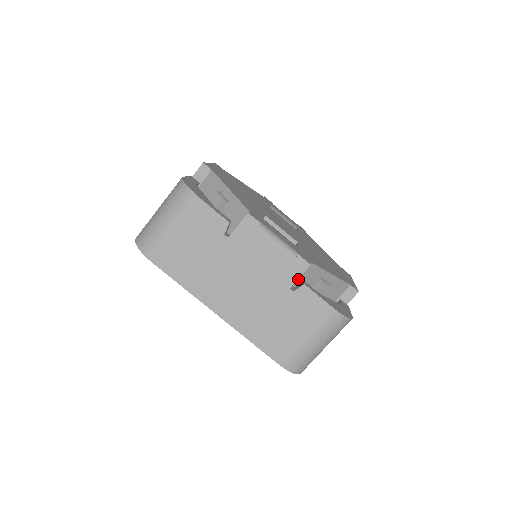
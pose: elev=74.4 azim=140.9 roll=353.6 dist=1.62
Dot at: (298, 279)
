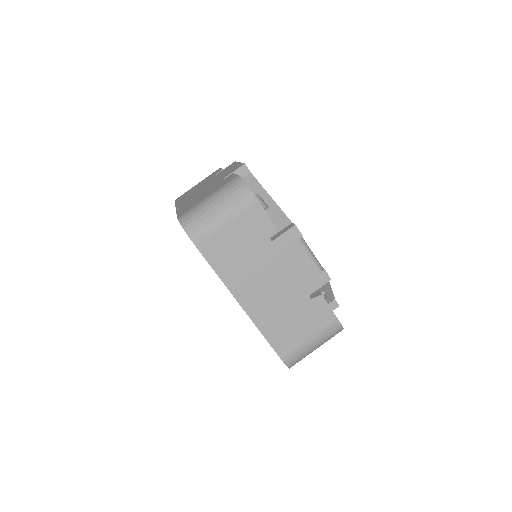
Dot at: occluded
